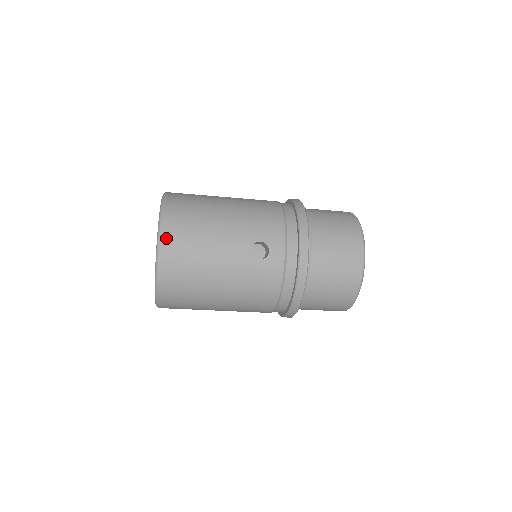
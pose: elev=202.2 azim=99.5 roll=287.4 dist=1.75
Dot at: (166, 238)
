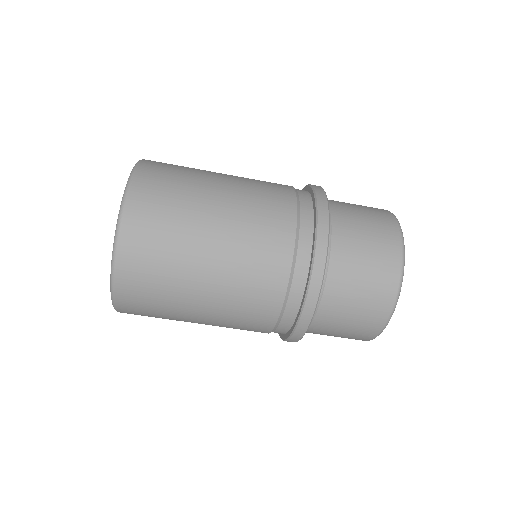
Dot at: occluded
